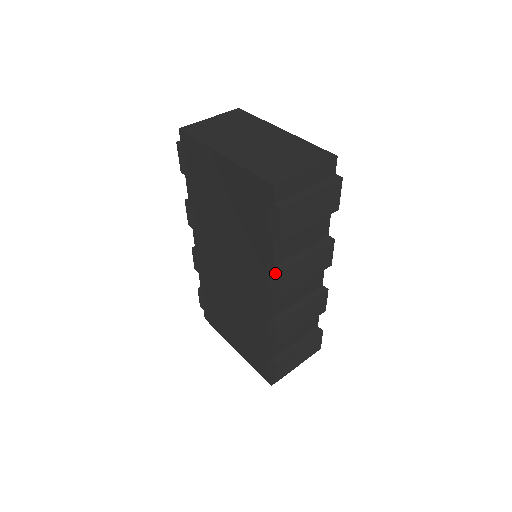
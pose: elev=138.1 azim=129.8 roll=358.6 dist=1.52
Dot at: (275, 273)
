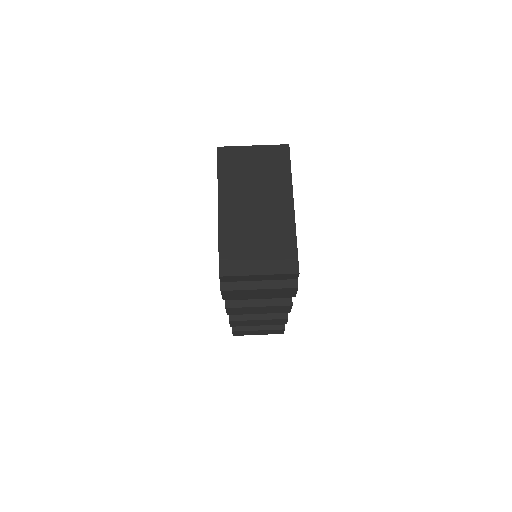
Dot at: (225, 304)
